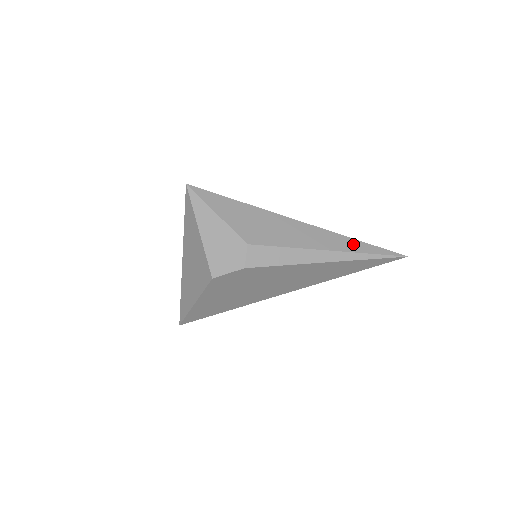
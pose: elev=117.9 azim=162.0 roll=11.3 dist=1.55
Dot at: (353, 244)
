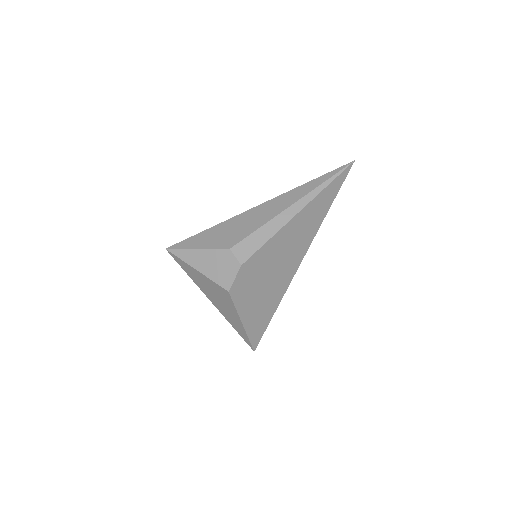
Dot at: (307, 187)
